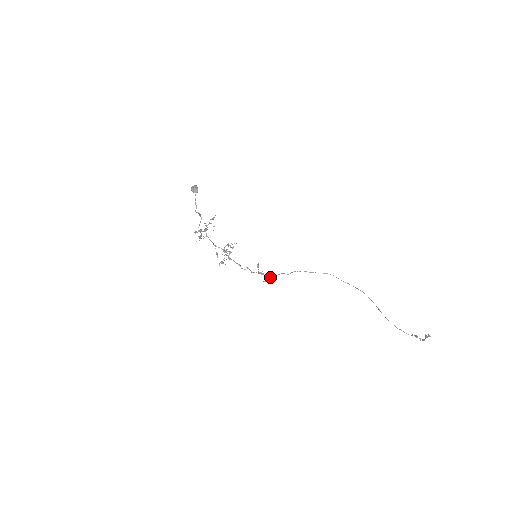
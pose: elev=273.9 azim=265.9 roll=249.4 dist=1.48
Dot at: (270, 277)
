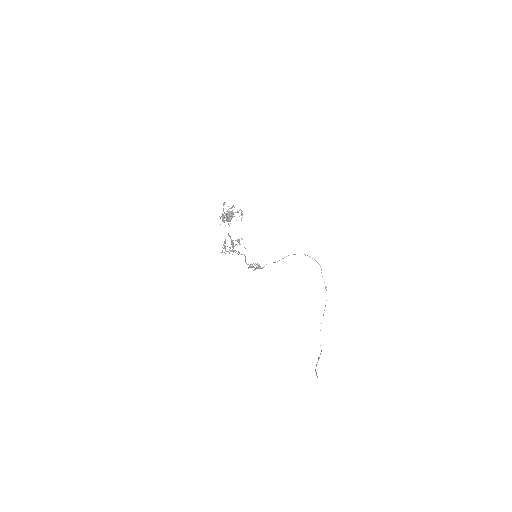
Dot at: occluded
